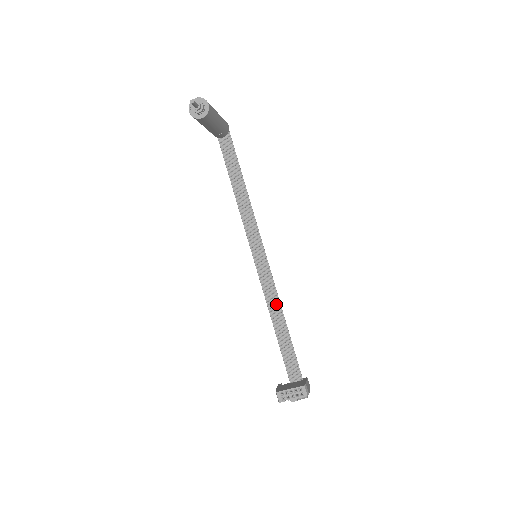
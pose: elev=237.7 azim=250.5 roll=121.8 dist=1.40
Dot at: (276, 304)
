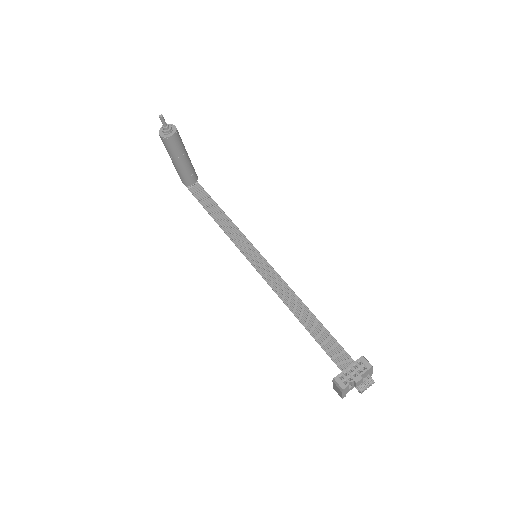
Dot at: (294, 299)
